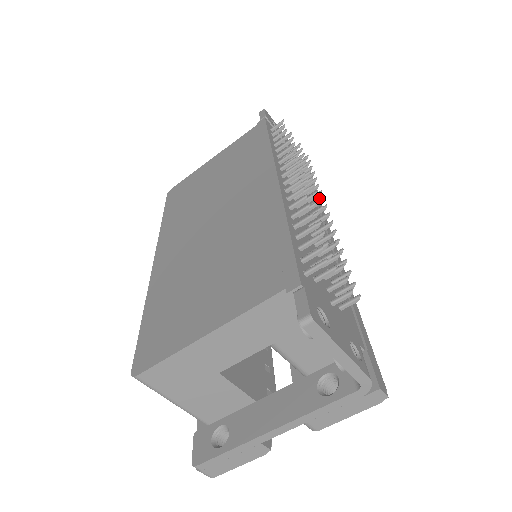
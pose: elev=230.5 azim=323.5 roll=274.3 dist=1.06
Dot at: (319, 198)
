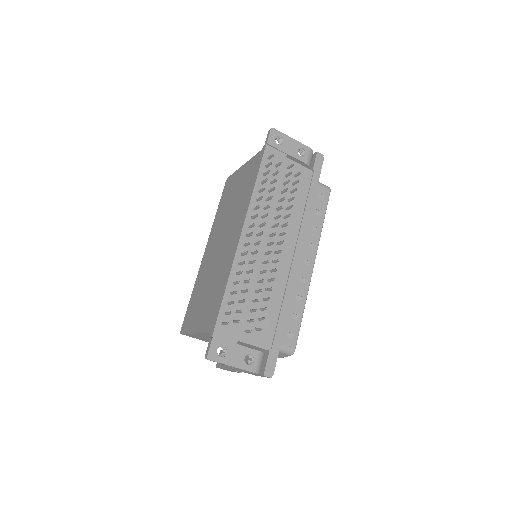
Dot at: (273, 242)
